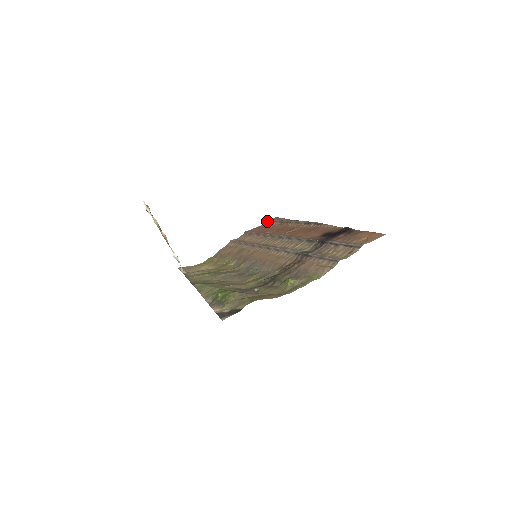
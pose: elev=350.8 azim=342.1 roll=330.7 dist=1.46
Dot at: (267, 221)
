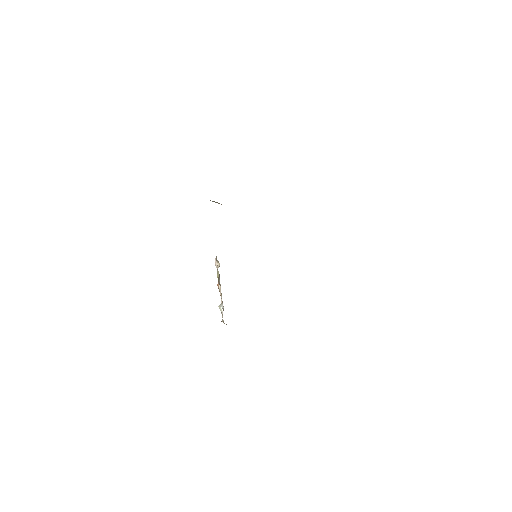
Dot at: occluded
